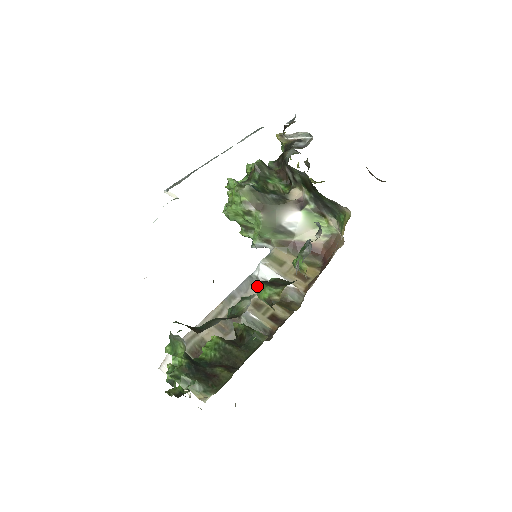
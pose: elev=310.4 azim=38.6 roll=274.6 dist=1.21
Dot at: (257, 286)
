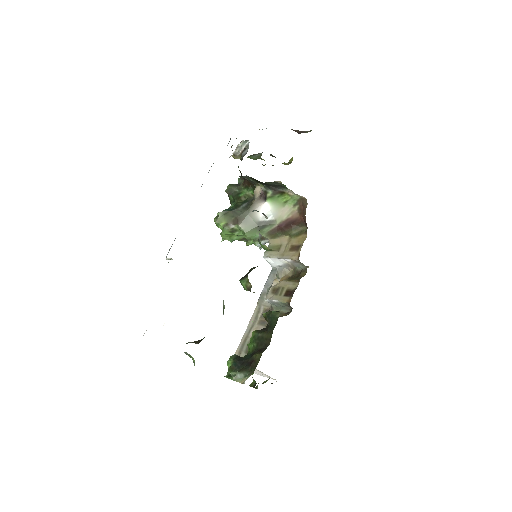
Dot at: (277, 275)
